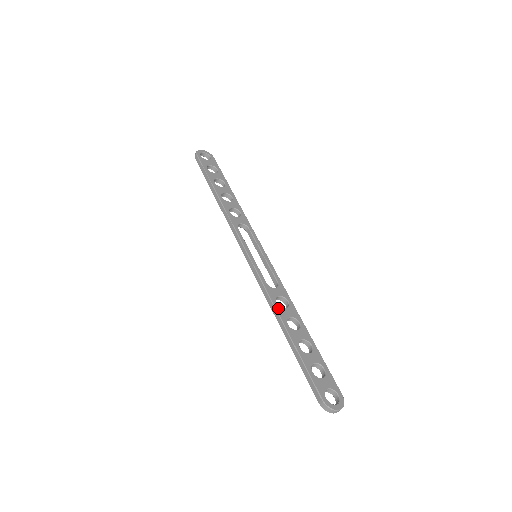
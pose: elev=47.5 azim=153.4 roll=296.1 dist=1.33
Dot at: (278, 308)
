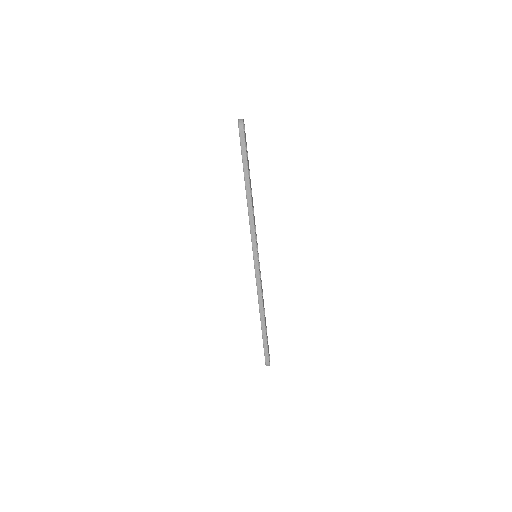
Dot at: (263, 305)
